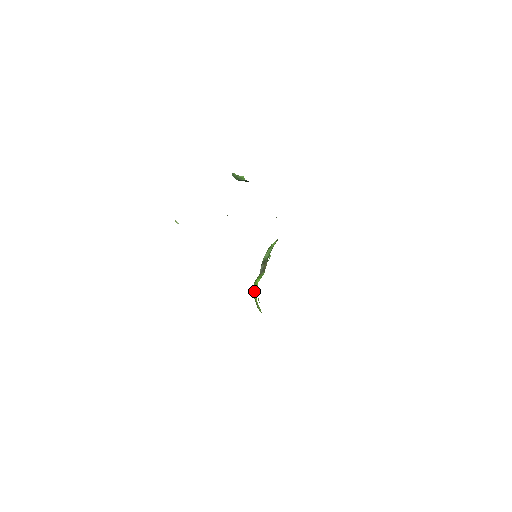
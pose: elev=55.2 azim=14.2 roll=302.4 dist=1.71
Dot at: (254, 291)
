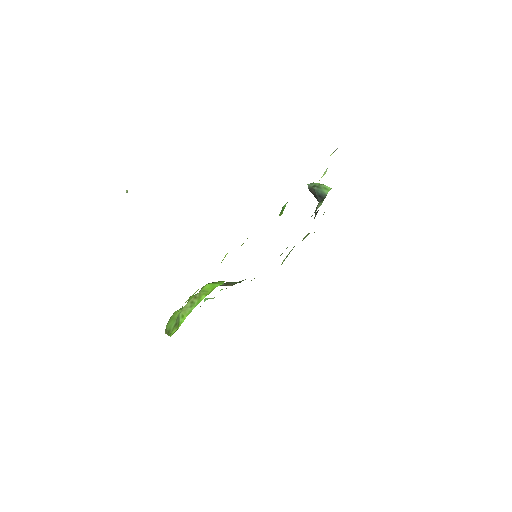
Dot at: (211, 285)
